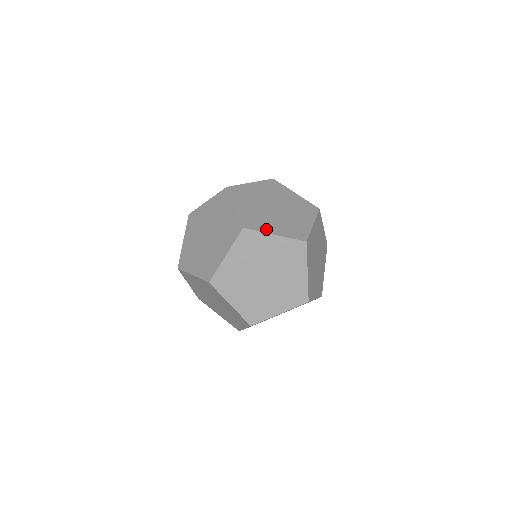
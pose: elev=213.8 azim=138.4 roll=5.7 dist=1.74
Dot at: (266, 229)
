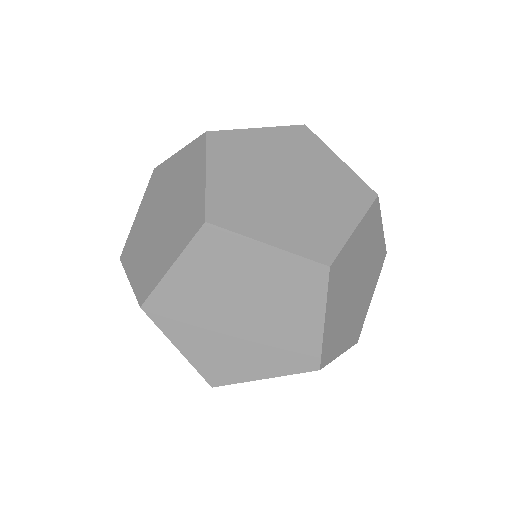
Dot at: occluded
